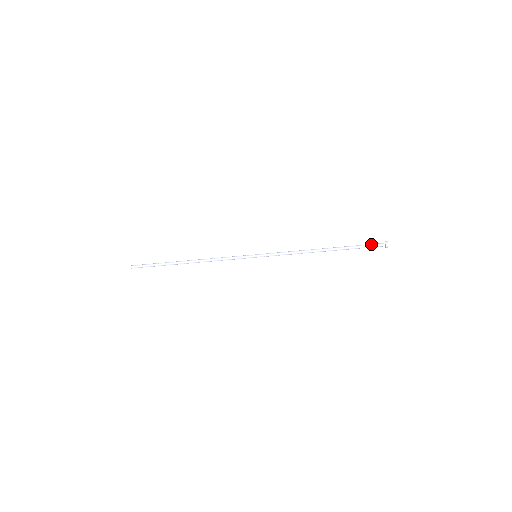
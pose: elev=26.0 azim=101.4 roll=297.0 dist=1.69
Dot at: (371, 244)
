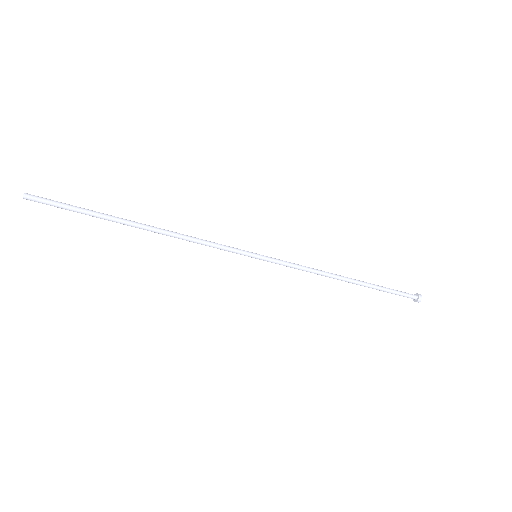
Dot at: occluded
